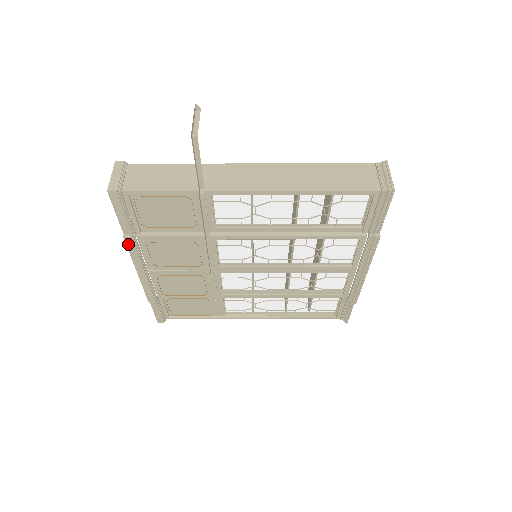
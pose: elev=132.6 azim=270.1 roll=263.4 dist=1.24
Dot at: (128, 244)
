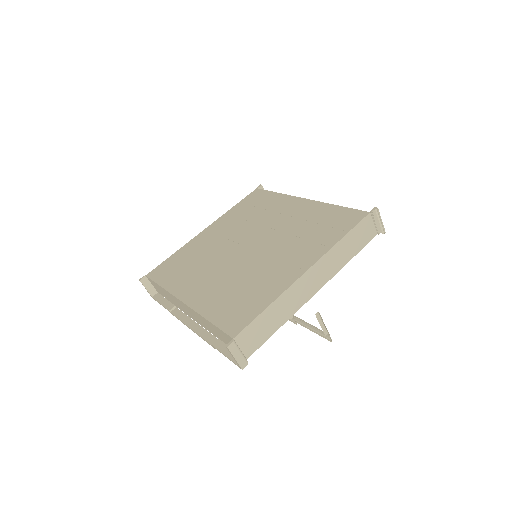
Dot at: occluded
